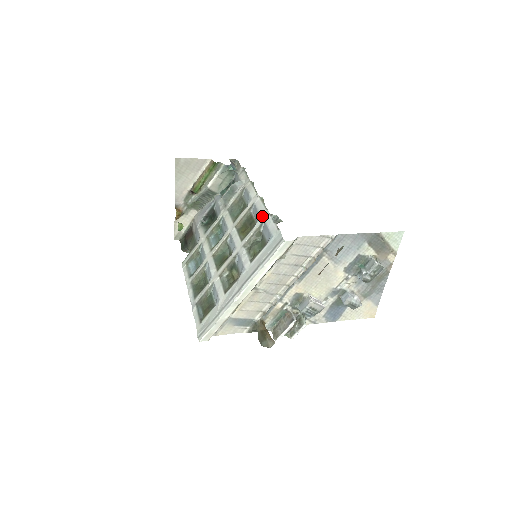
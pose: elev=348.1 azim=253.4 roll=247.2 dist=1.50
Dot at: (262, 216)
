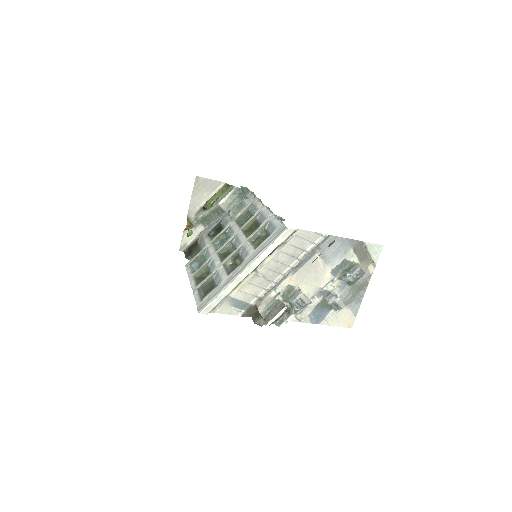
Dot at: (268, 217)
